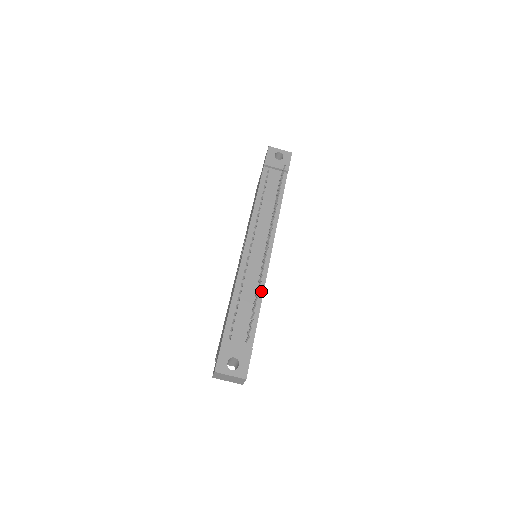
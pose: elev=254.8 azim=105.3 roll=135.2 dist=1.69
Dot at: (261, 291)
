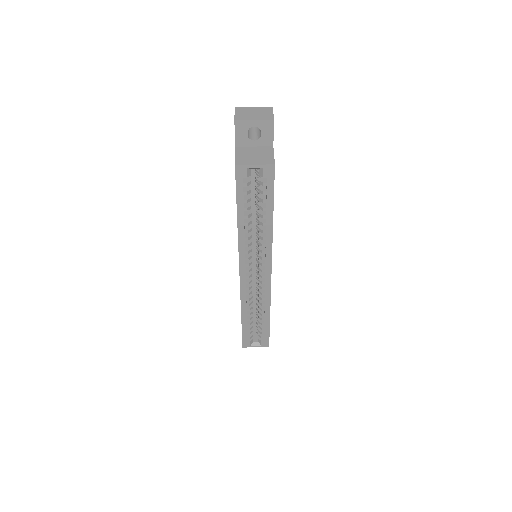
Dot at: occluded
